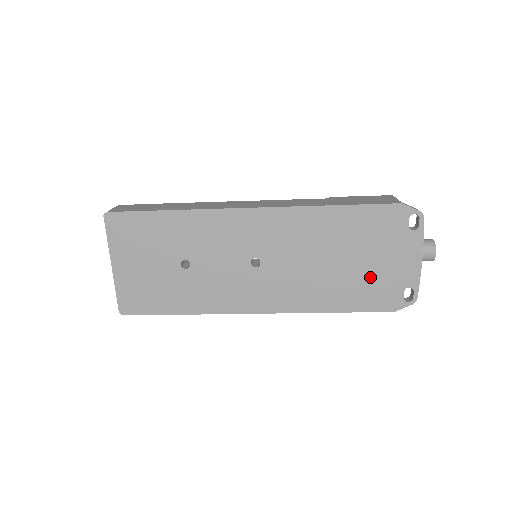
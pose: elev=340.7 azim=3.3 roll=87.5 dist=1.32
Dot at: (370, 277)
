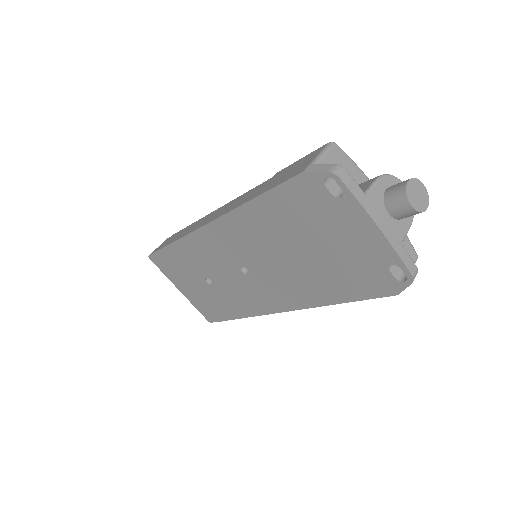
Dot at: (340, 262)
